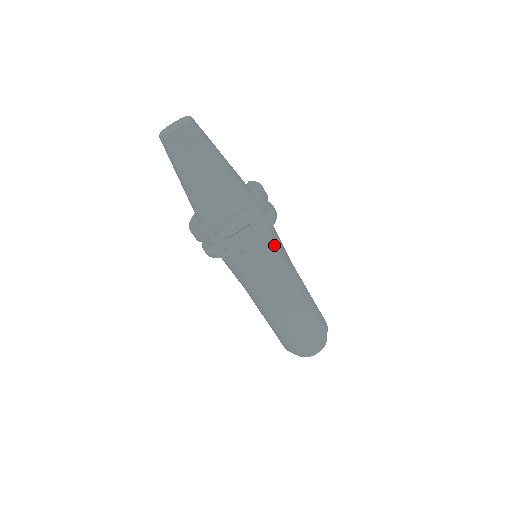
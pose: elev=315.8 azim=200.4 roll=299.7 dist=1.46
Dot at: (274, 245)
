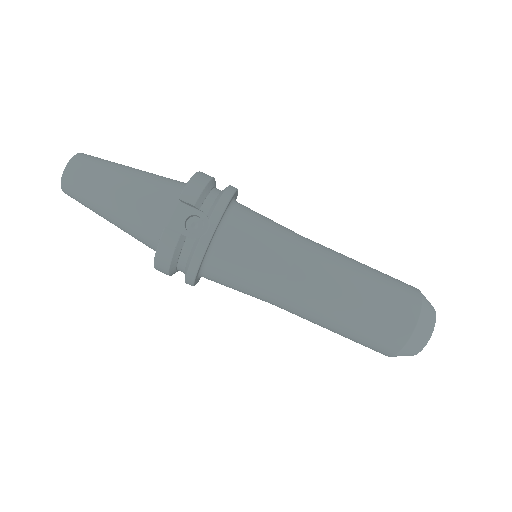
Dot at: occluded
